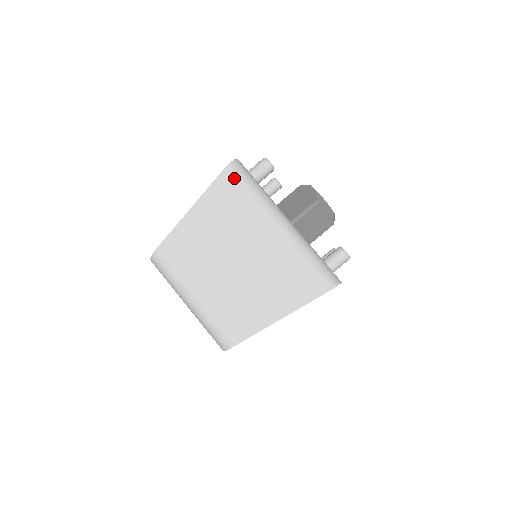
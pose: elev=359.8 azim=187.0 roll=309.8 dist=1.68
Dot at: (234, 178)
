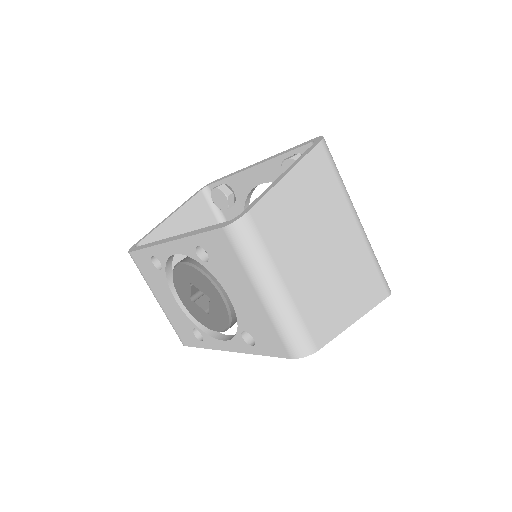
Dot at: (328, 155)
